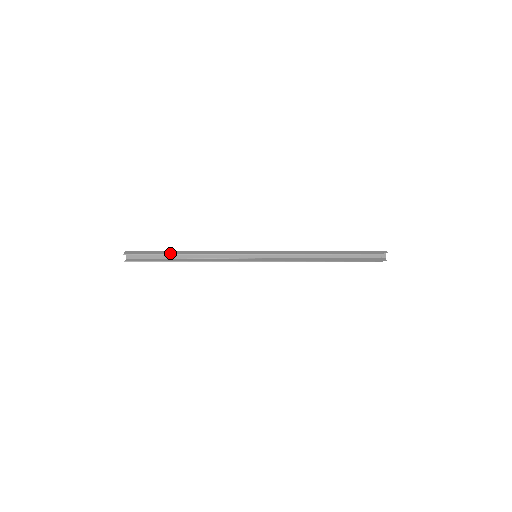
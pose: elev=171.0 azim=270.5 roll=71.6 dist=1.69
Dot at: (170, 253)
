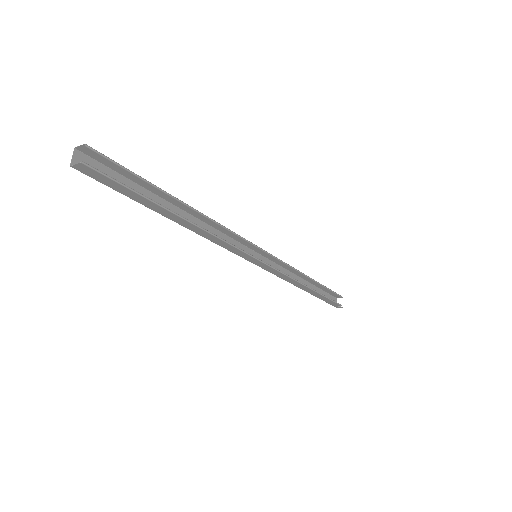
Dot at: (164, 192)
